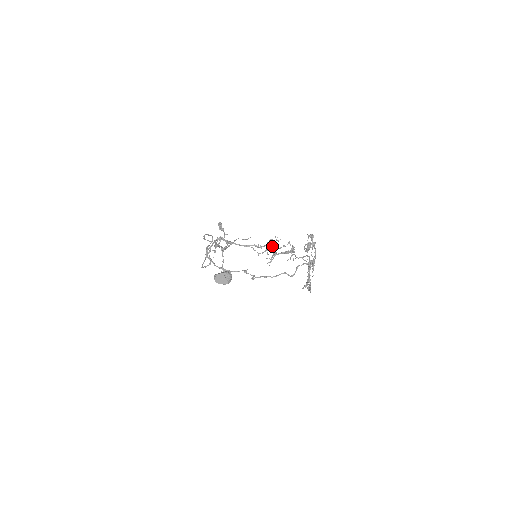
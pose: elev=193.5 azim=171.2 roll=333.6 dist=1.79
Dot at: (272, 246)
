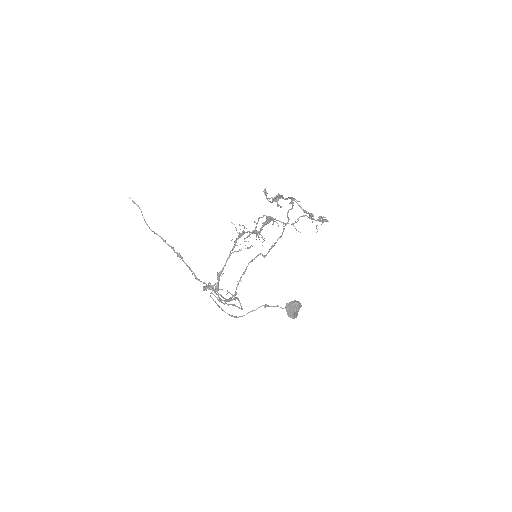
Dot at: occluded
